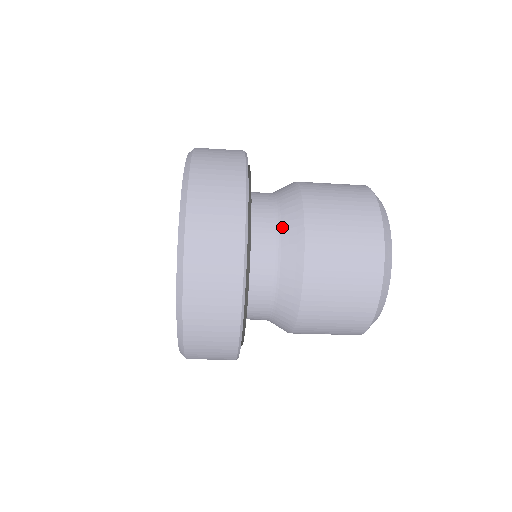
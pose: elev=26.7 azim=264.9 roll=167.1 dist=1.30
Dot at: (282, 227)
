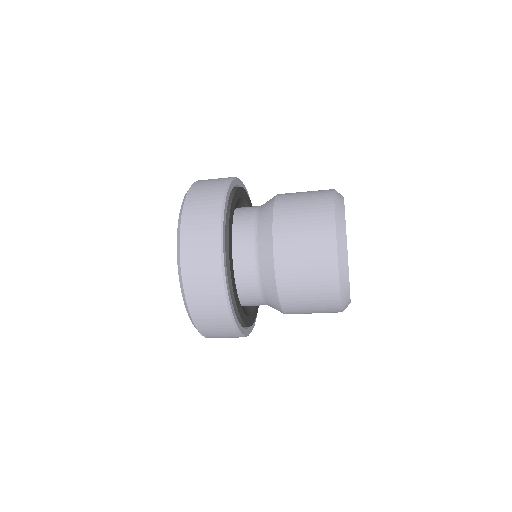
Dot at: (259, 229)
